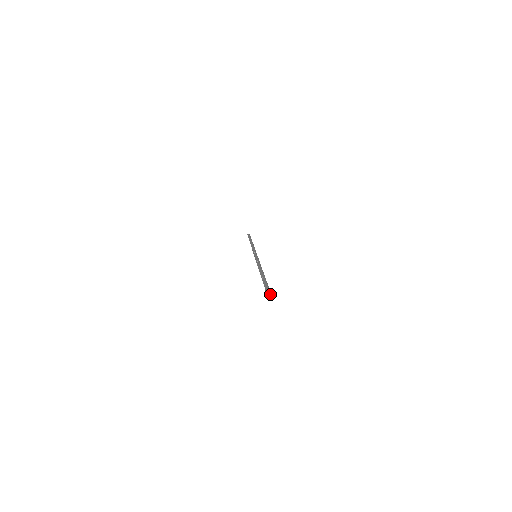
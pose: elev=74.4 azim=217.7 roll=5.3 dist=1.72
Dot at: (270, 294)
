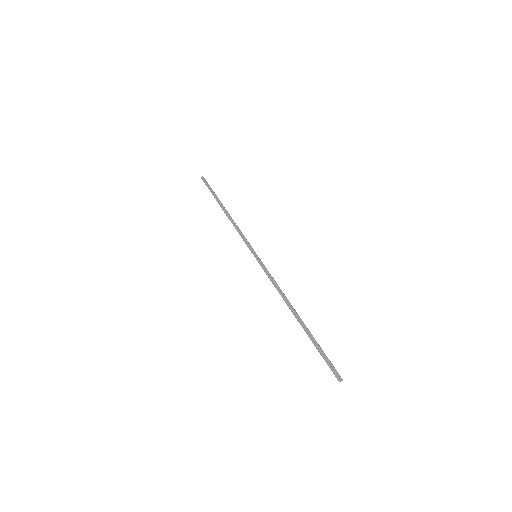
Dot at: (342, 380)
